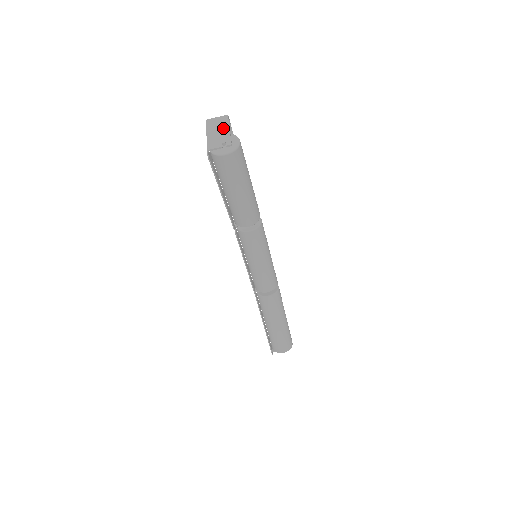
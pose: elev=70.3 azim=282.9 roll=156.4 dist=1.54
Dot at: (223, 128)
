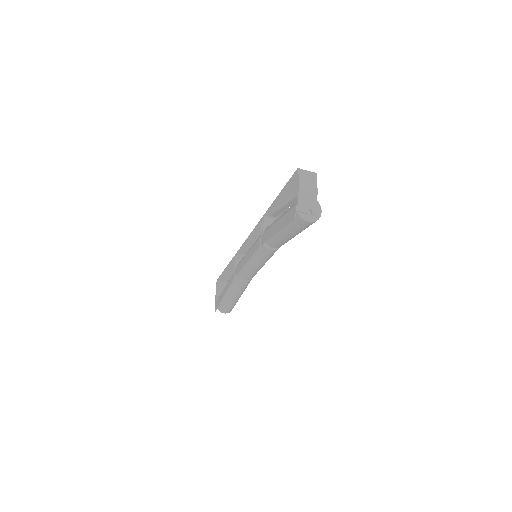
Dot at: (313, 192)
